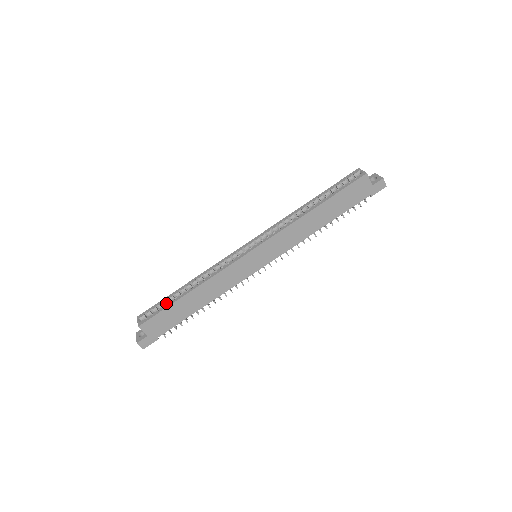
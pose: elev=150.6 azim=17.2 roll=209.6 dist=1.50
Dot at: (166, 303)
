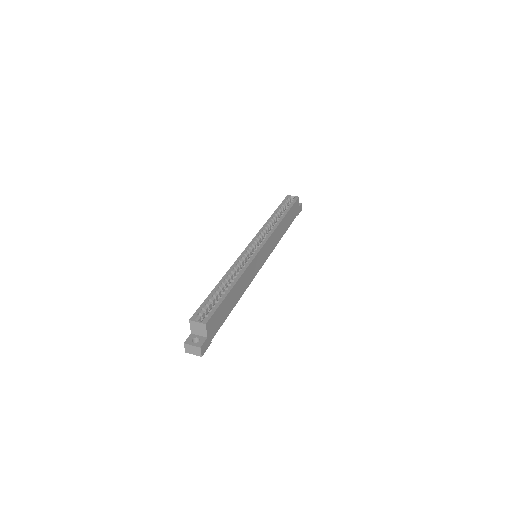
Dot at: (213, 300)
